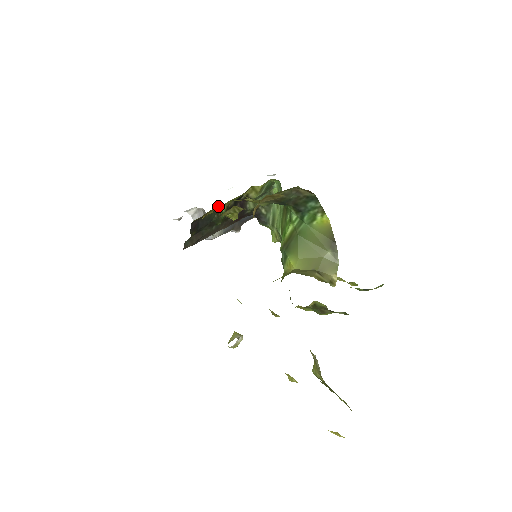
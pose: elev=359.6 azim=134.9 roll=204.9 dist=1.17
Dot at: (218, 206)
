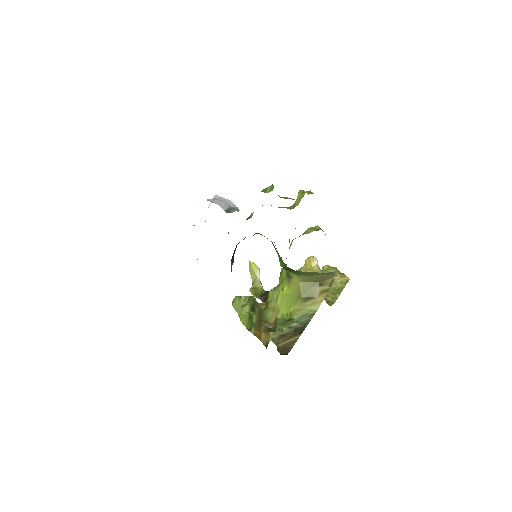
Dot at: occluded
